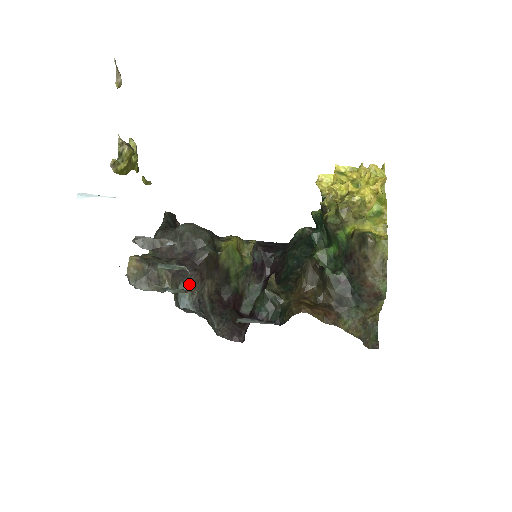
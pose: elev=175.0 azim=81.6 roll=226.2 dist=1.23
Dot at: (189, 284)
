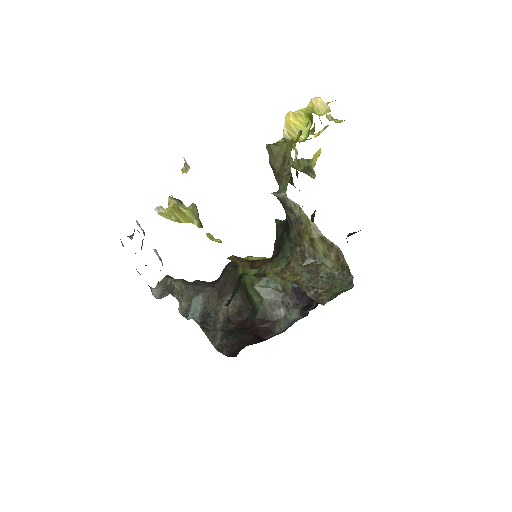
Dot at: (203, 299)
